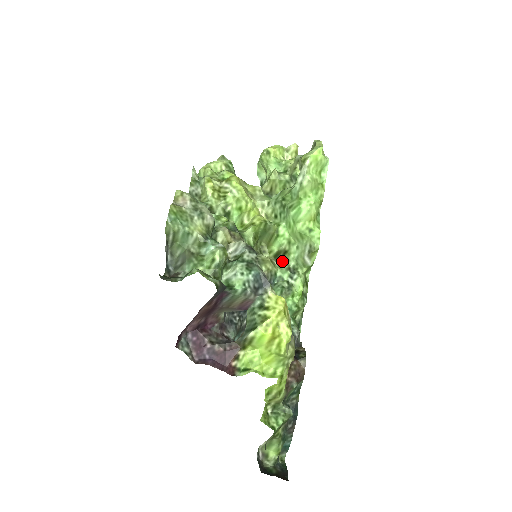
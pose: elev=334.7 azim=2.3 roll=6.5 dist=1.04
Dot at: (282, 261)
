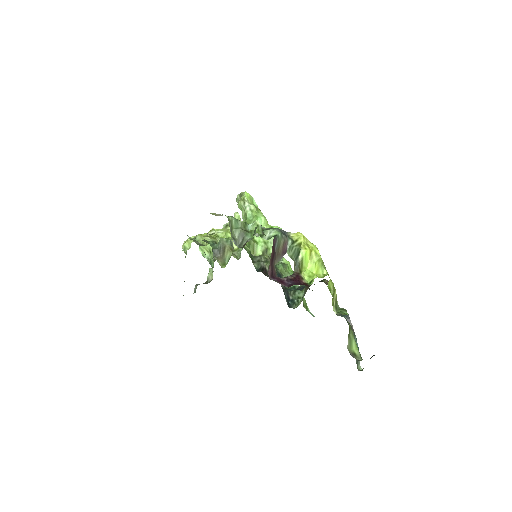
Dot at: occluded
